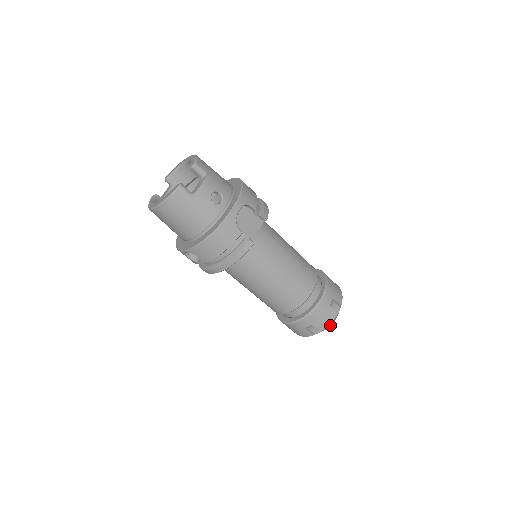
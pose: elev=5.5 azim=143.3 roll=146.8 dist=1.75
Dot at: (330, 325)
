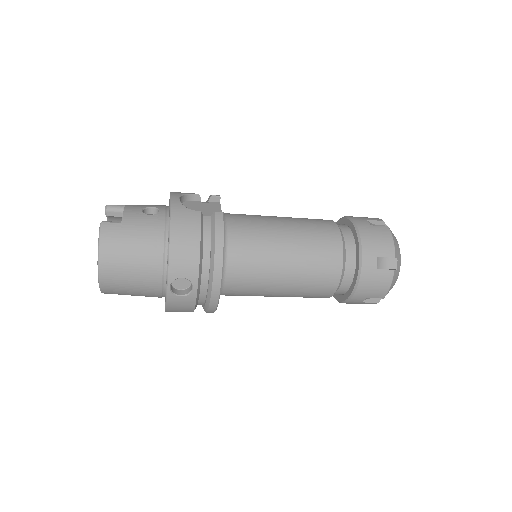
Dot at: (398, 249)
